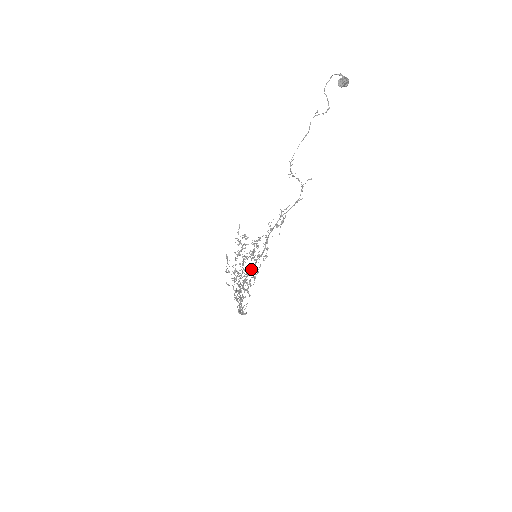
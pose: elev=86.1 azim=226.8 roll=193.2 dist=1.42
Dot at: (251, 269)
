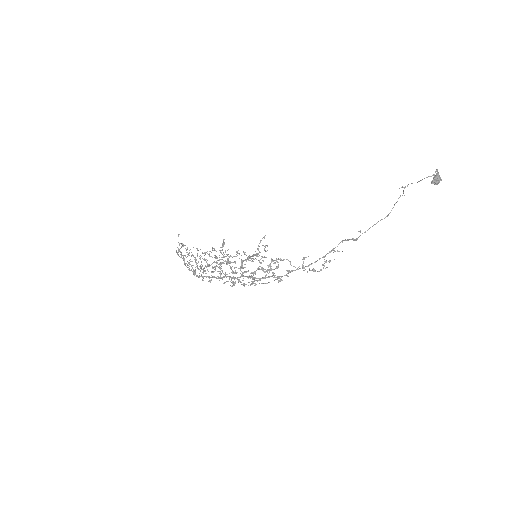
Dot at: occluded
